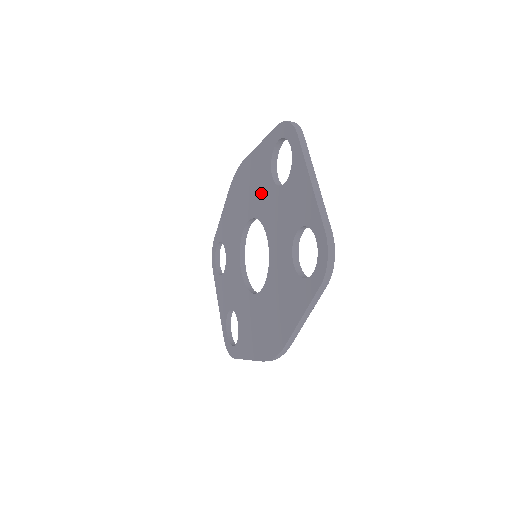
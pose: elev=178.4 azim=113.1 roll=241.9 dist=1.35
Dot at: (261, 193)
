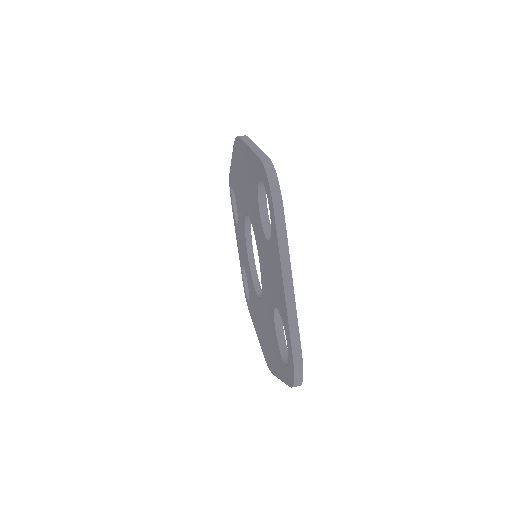
Dot at: (253, 208)
